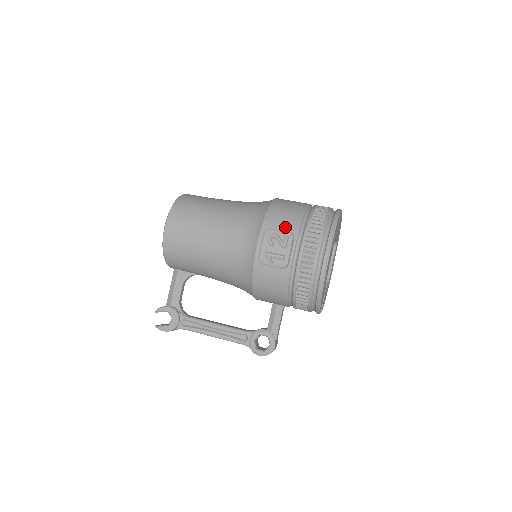
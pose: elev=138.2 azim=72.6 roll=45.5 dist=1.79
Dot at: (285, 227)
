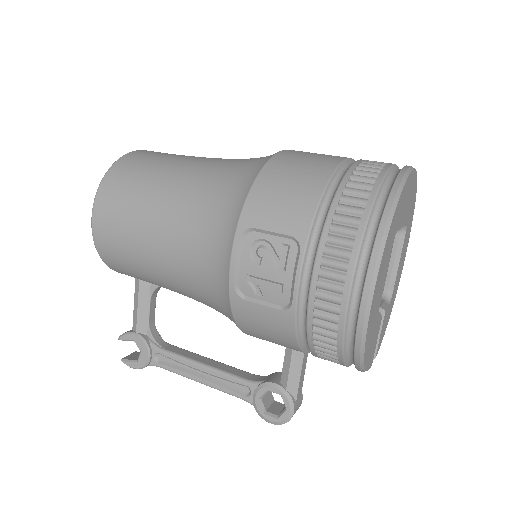
Dot at: (282, 226)
